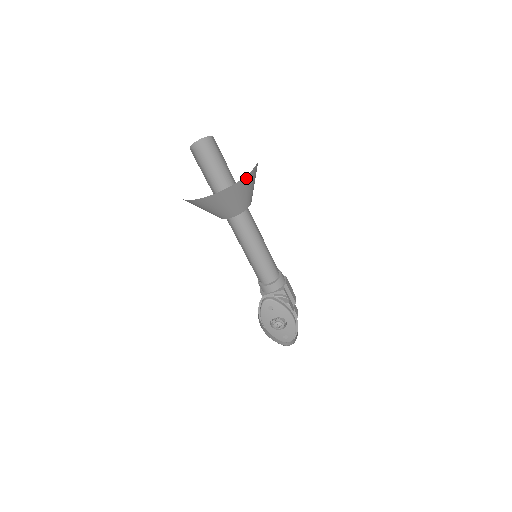
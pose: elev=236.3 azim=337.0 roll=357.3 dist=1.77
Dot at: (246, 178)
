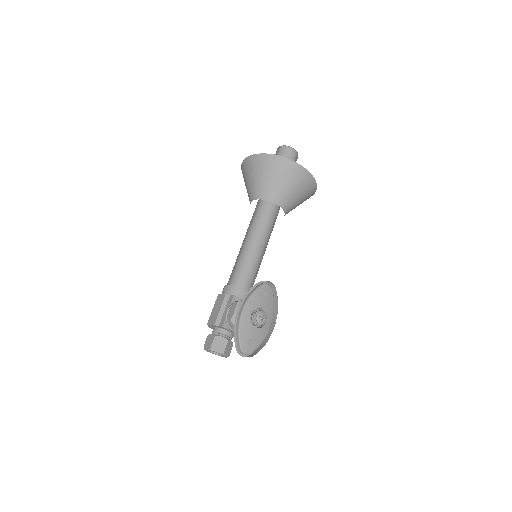
Dot at: (314, 190)
